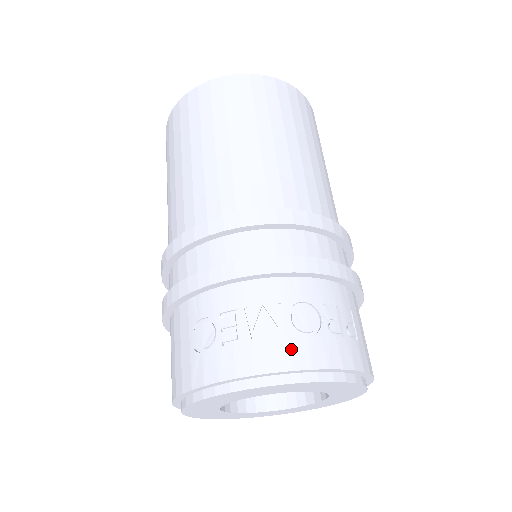
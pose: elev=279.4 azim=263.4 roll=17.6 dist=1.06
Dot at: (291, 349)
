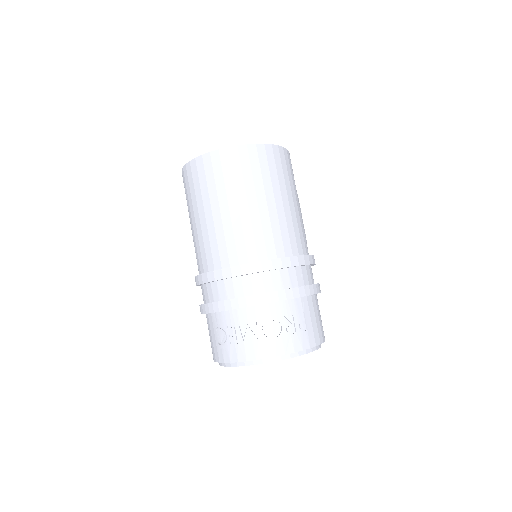
Dot at: (264, 347)
